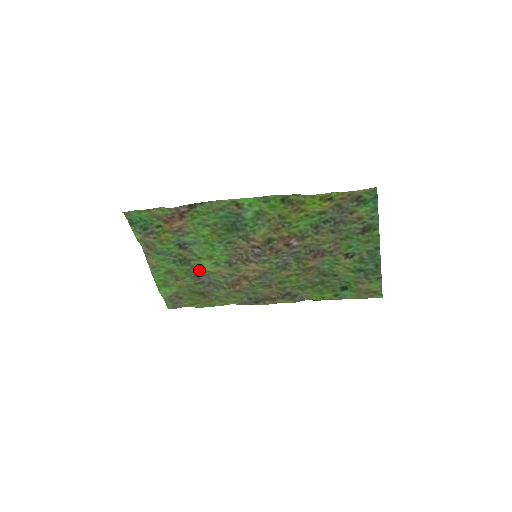
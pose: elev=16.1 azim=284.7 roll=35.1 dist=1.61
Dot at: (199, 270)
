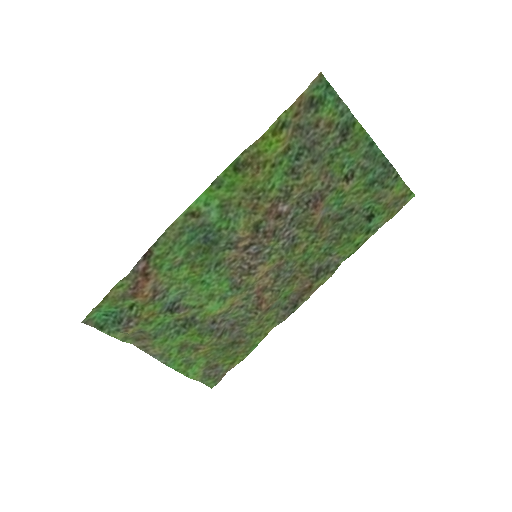
Dot at: (210, 320)
